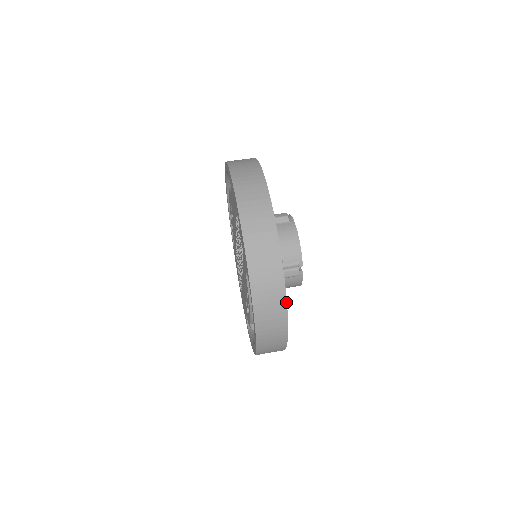
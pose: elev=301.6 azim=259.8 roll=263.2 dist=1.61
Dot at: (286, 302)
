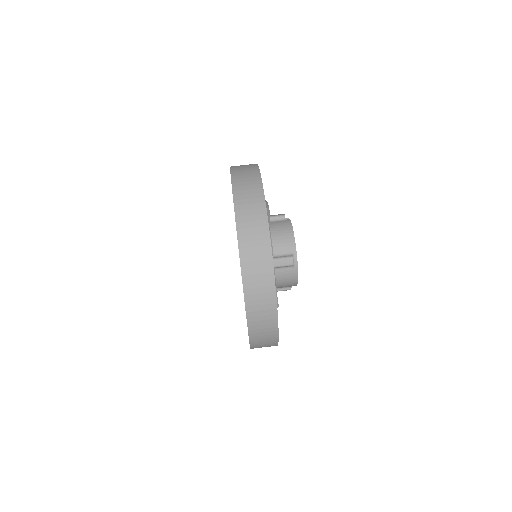
Dot at: occluded
